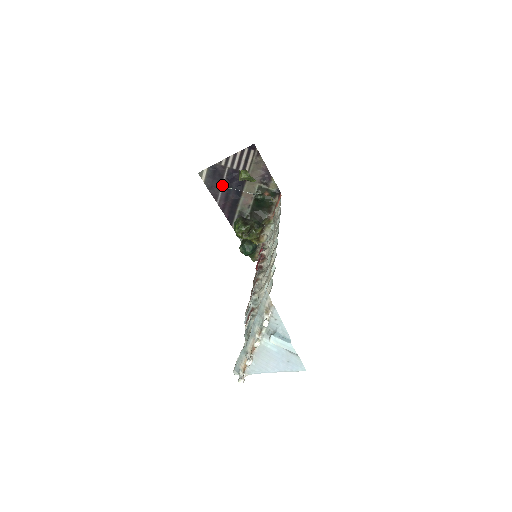
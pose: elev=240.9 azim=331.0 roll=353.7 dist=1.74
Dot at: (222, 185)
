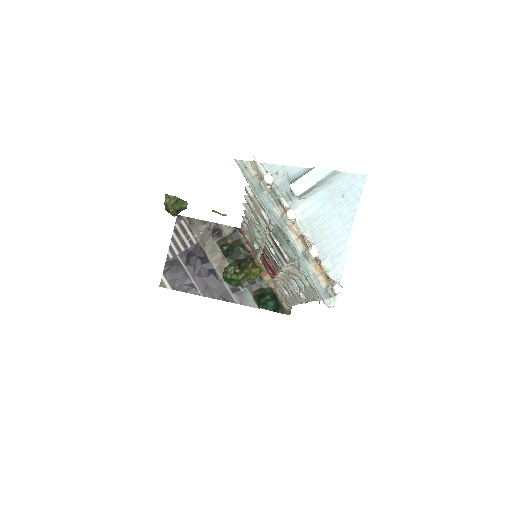
Dot at: (189, 275)
